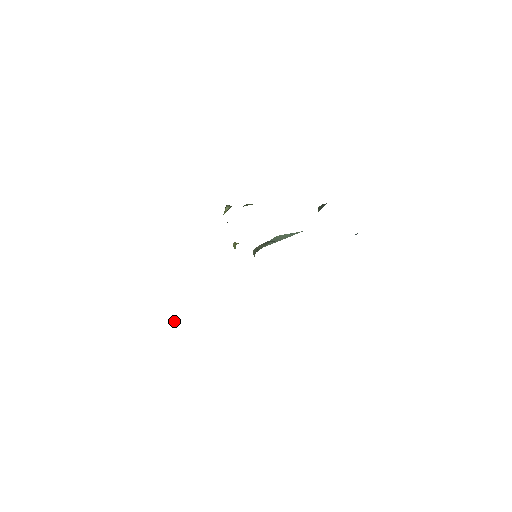
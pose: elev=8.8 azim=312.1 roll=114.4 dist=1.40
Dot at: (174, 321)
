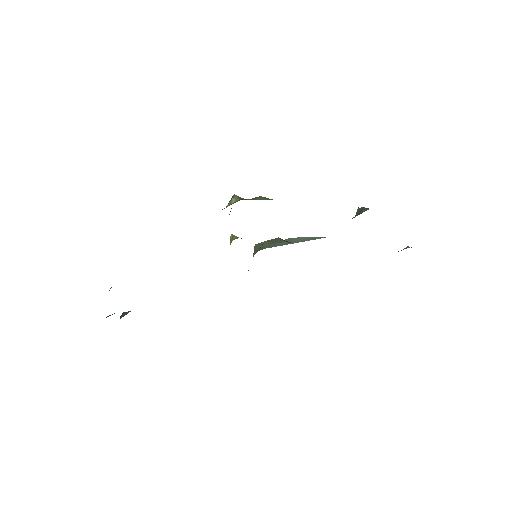
Dot at: (123, 313)
